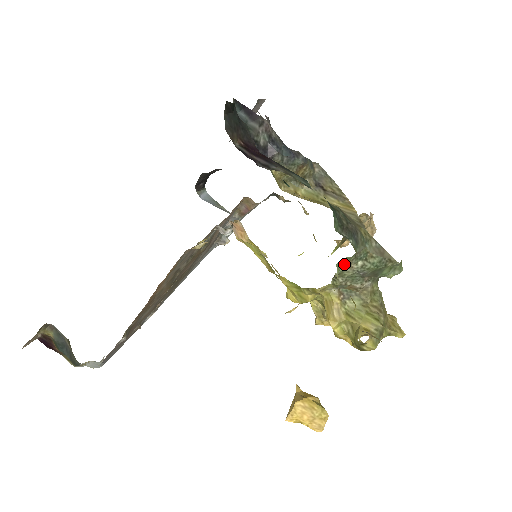
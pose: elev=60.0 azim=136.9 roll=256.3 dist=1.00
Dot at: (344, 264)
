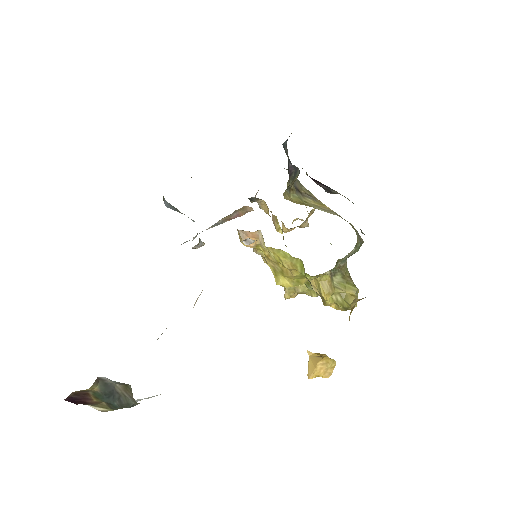
Dot at: occluded
